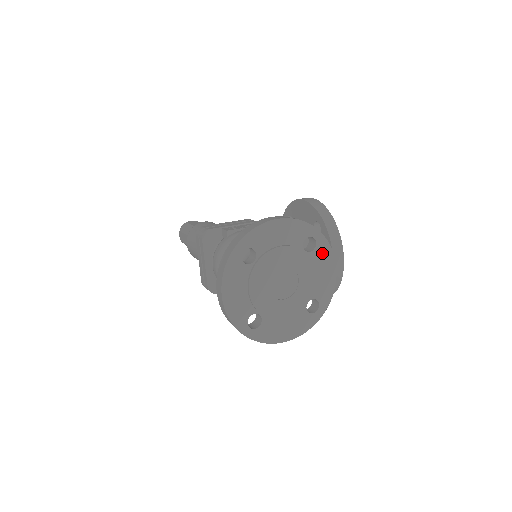
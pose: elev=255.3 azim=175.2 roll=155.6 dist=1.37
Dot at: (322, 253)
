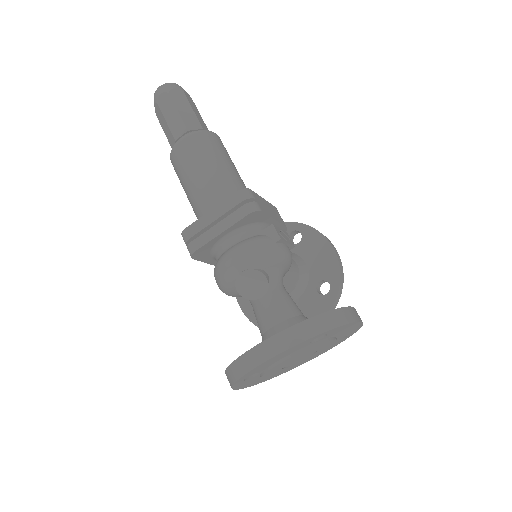
Dot at: (333, 345)
